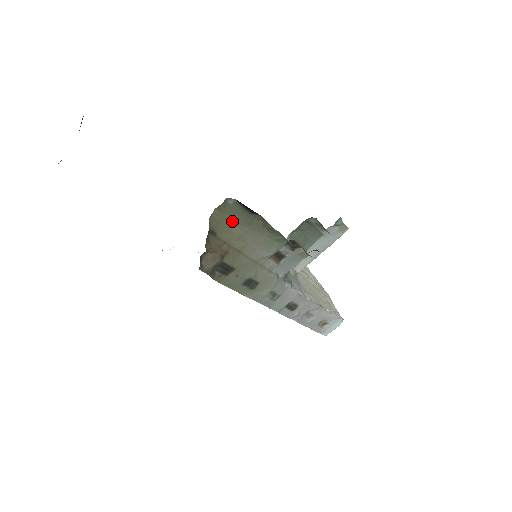
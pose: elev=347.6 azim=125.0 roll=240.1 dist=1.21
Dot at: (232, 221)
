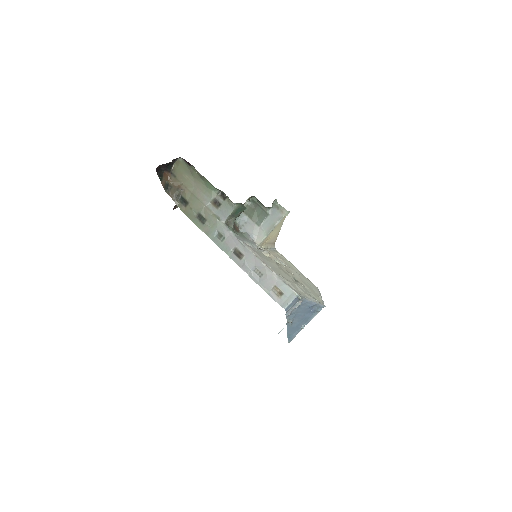
Dot at: (183, 171)
